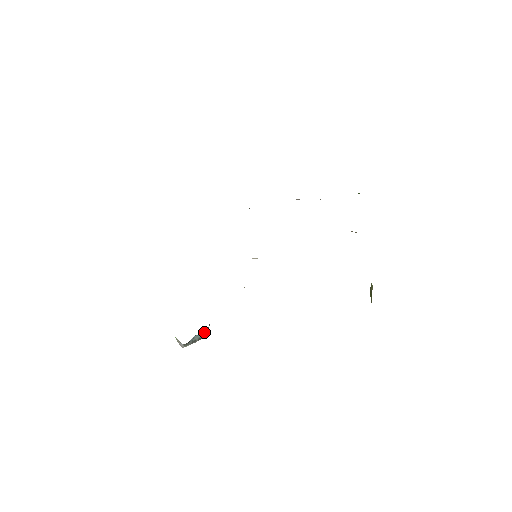
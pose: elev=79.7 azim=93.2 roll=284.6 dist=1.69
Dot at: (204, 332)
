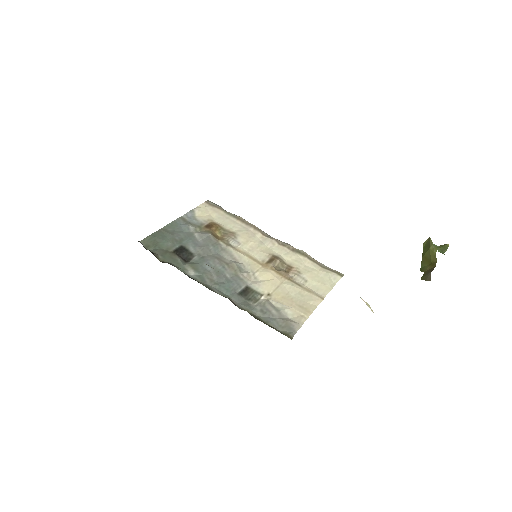
Dot at: occluded
